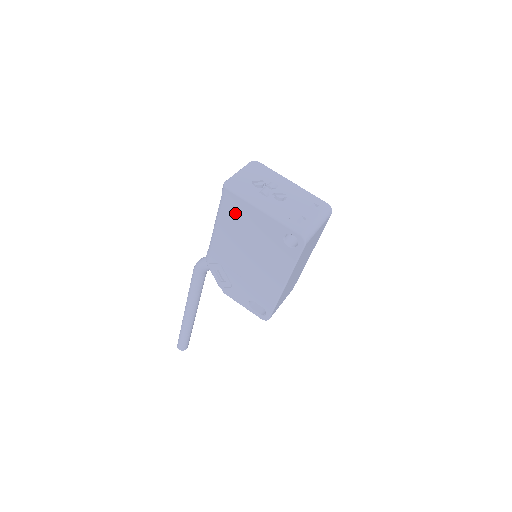
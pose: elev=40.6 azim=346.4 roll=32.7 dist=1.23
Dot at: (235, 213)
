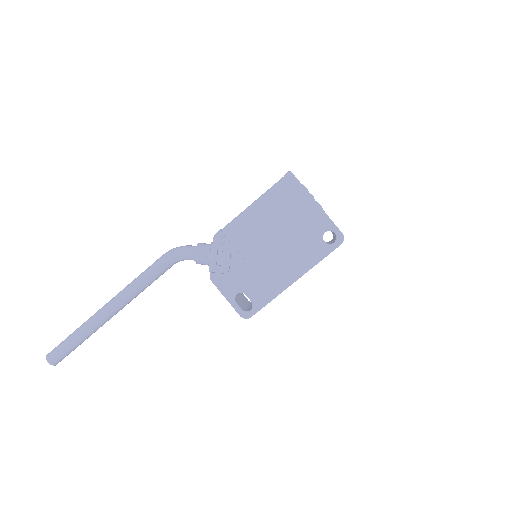
Dot at: (286, 199)
